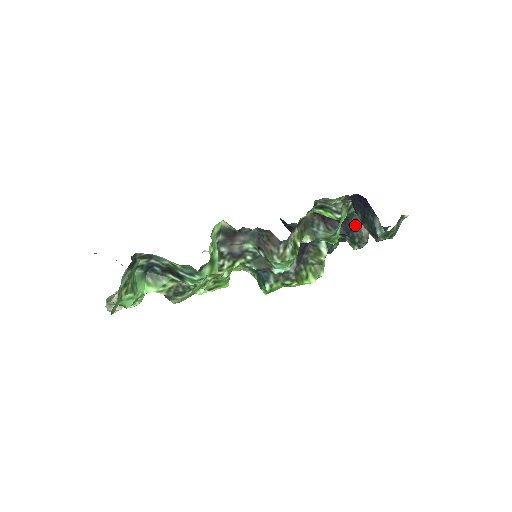
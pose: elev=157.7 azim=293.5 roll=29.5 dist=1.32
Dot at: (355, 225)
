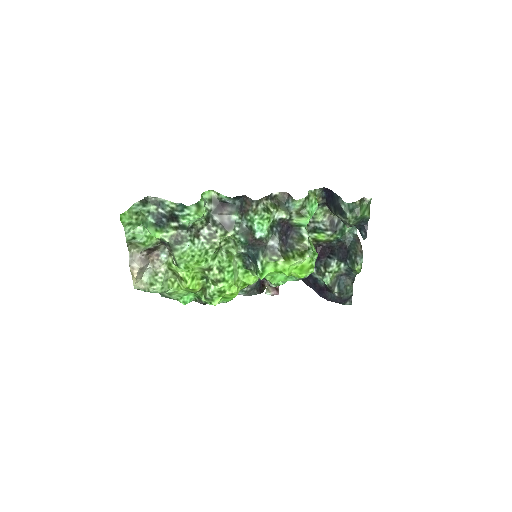
Dot at: (350, 246)
